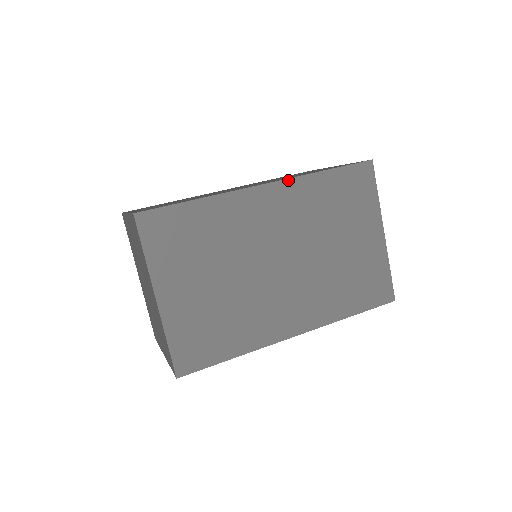
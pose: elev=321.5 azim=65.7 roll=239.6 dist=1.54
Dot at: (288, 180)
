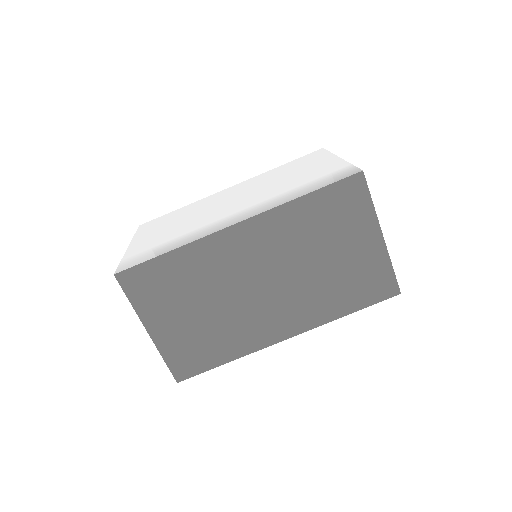
Dot at: (310, 329)
